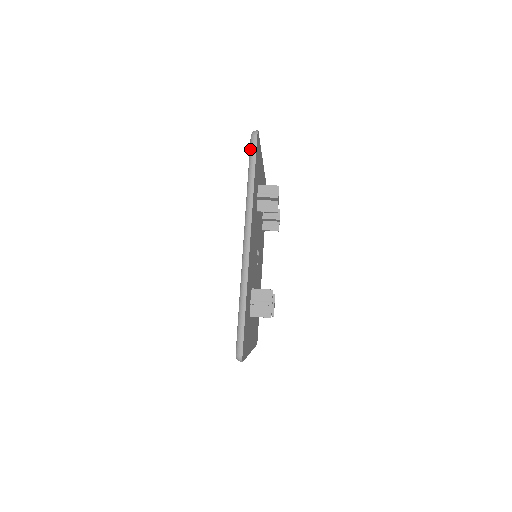
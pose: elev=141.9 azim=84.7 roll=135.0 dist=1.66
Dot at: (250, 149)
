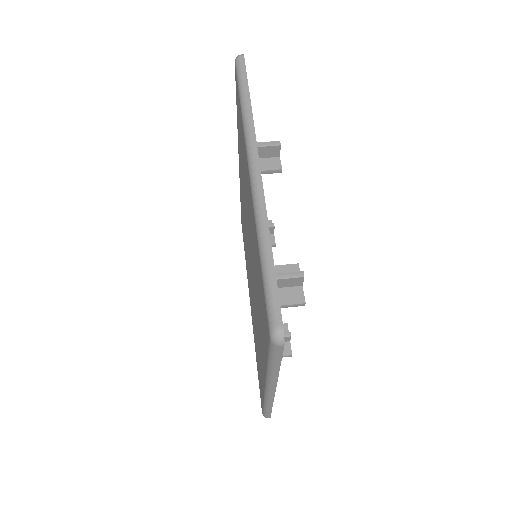
Dot at: (270, 351)
